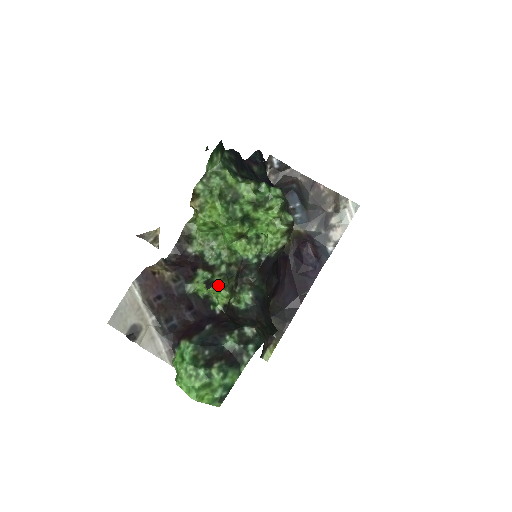
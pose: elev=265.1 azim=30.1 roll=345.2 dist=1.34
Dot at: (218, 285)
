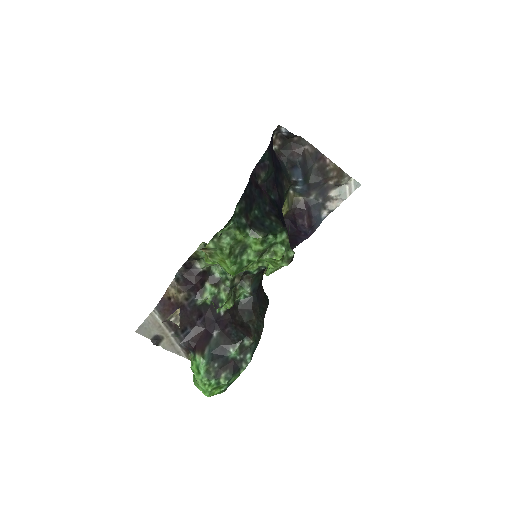
Dot at: (224, 304)
